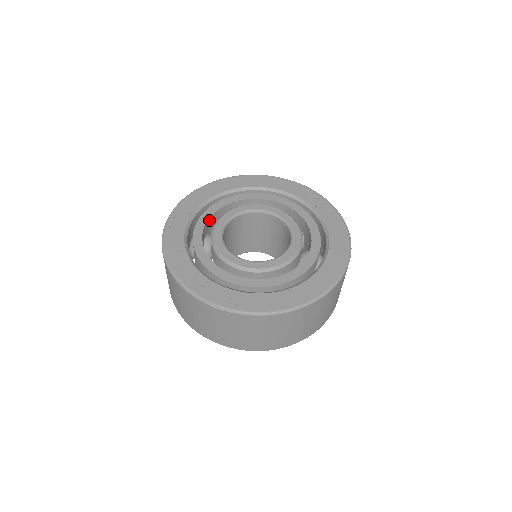
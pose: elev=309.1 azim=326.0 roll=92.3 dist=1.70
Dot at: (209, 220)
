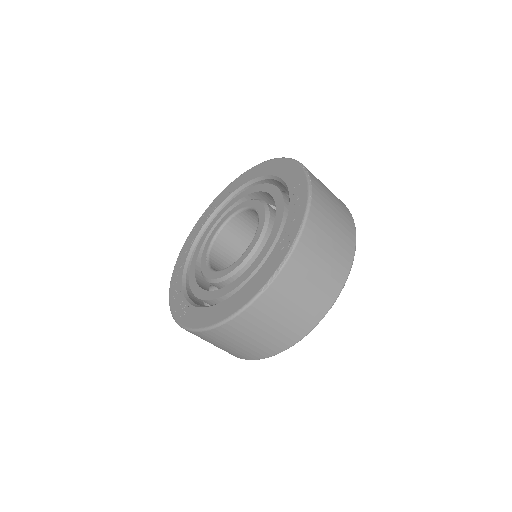
Dot at: (230, 210)
